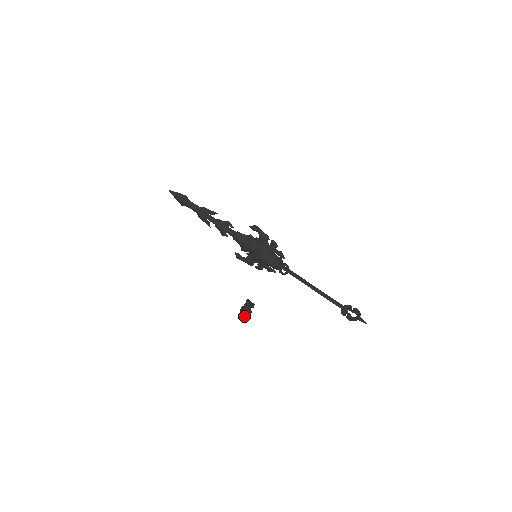
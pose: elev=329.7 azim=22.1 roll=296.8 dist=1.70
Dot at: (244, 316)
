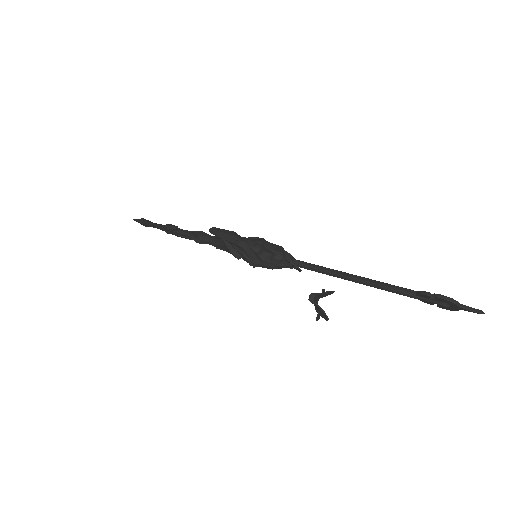
Dot at: (322, 315)
